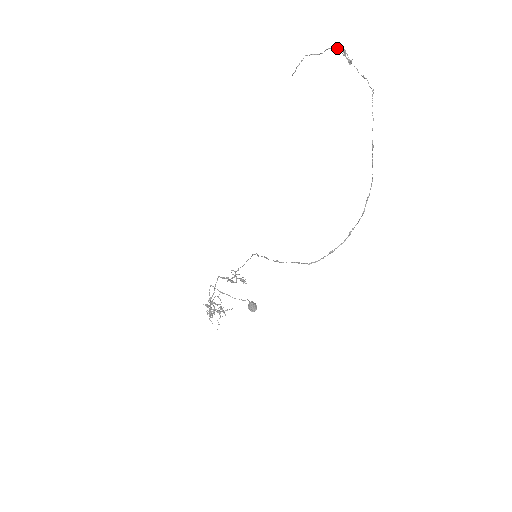
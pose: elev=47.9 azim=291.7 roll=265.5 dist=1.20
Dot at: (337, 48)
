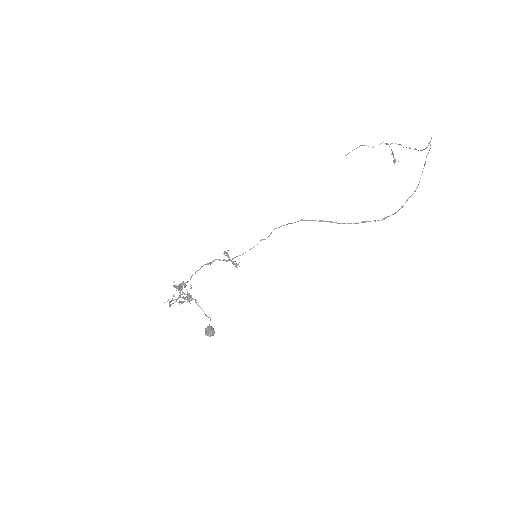
Dot at: (391, 143)
